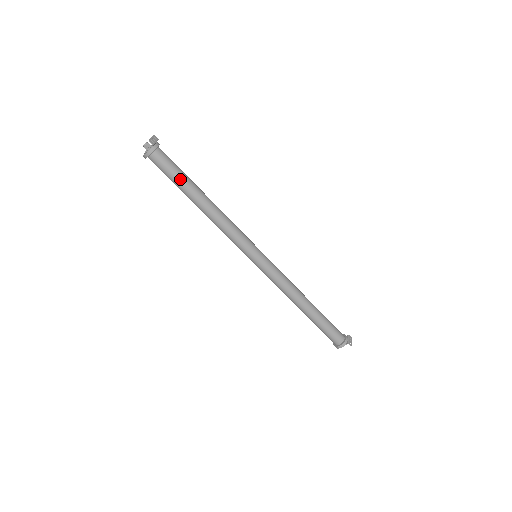
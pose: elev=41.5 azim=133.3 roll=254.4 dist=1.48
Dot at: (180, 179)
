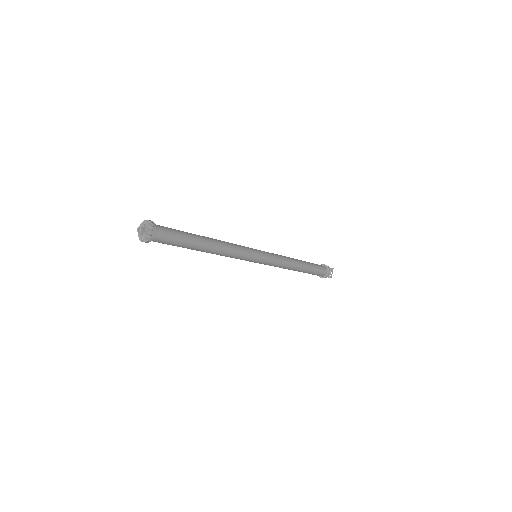
Dot at: (181, 246)
